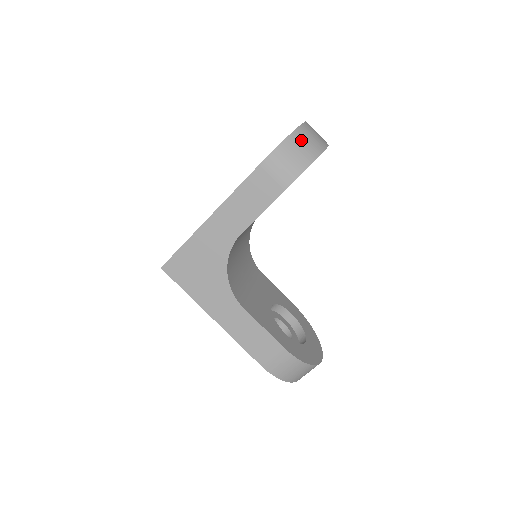
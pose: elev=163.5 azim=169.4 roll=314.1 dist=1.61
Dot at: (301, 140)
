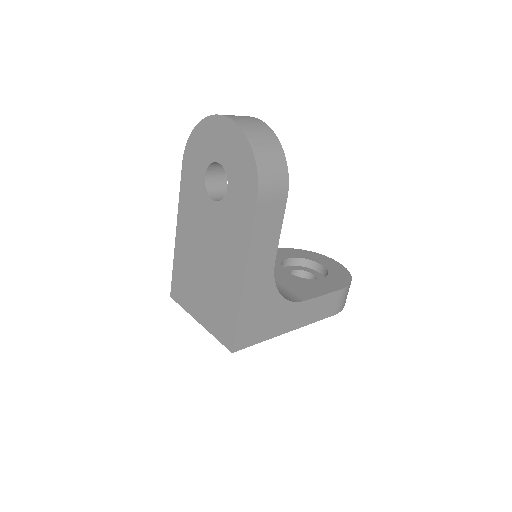
Dot at: (260, 142)
